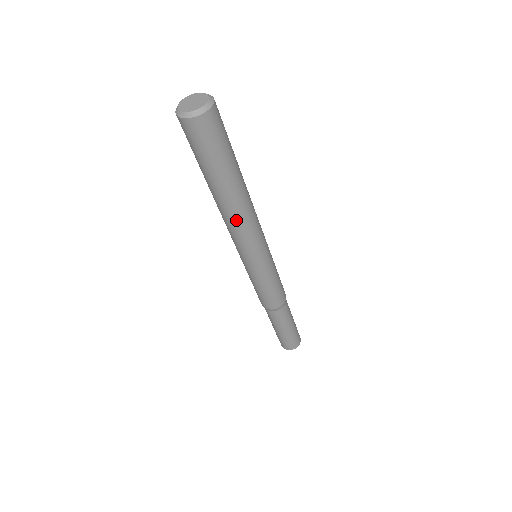
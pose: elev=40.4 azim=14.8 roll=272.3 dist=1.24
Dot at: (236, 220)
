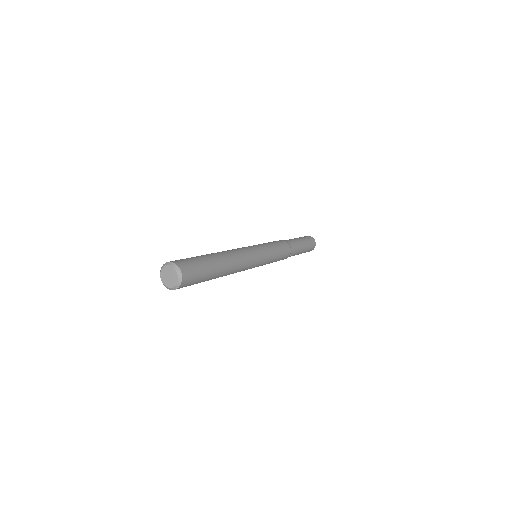
Dot at: occluded
